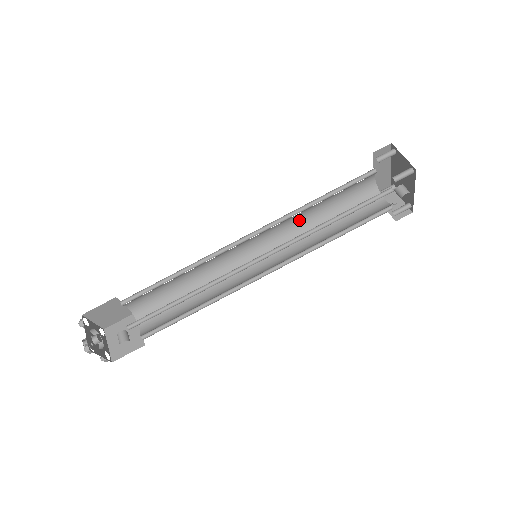
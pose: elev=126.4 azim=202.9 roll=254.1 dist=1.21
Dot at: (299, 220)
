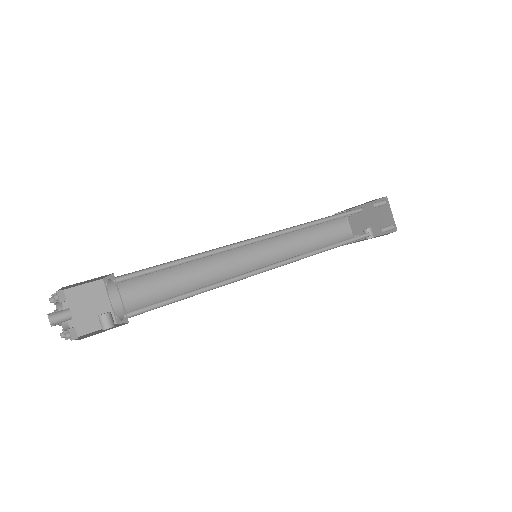
Dot at: occluded
